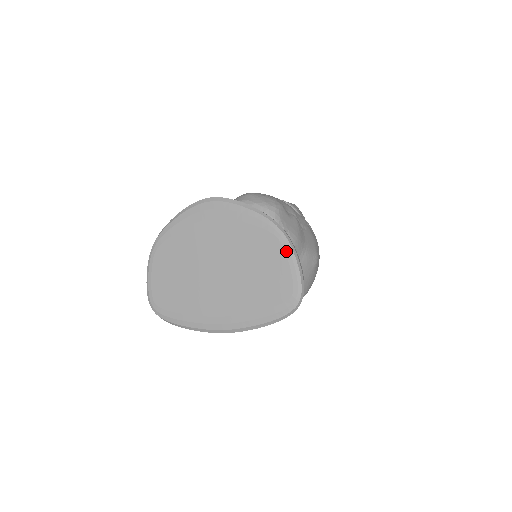
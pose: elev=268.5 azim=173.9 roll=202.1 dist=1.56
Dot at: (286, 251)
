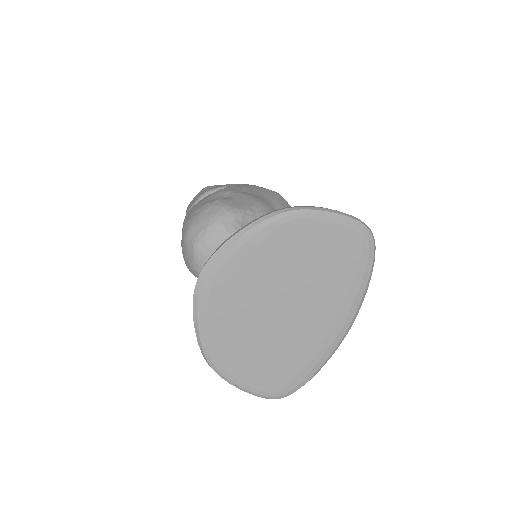
Dot at: (313, 218)
